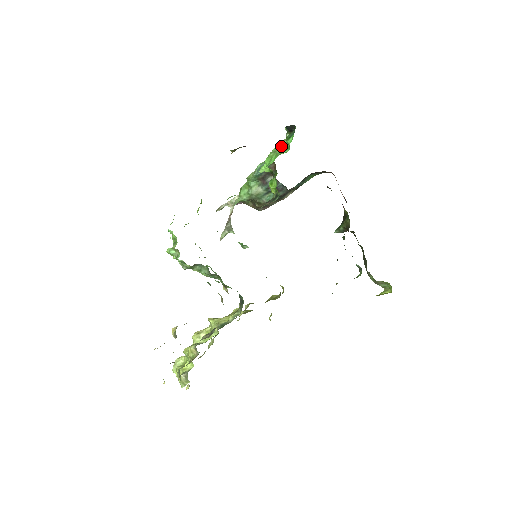
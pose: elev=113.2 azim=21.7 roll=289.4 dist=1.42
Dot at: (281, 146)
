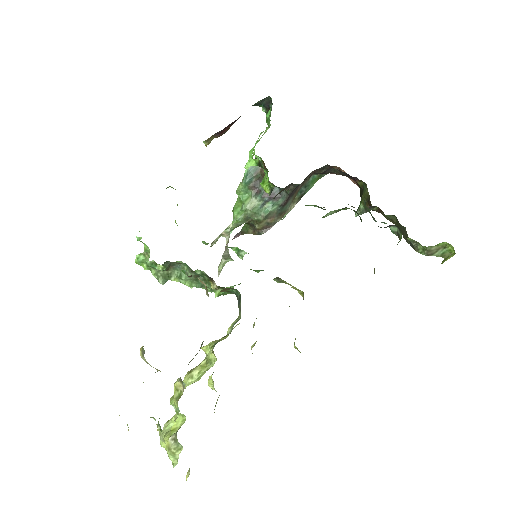
Dot at: occluded
